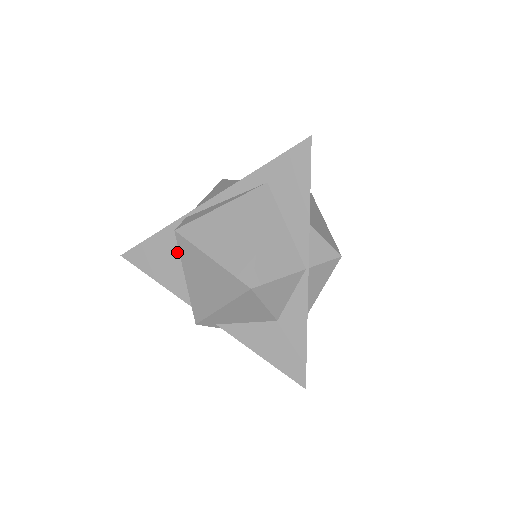
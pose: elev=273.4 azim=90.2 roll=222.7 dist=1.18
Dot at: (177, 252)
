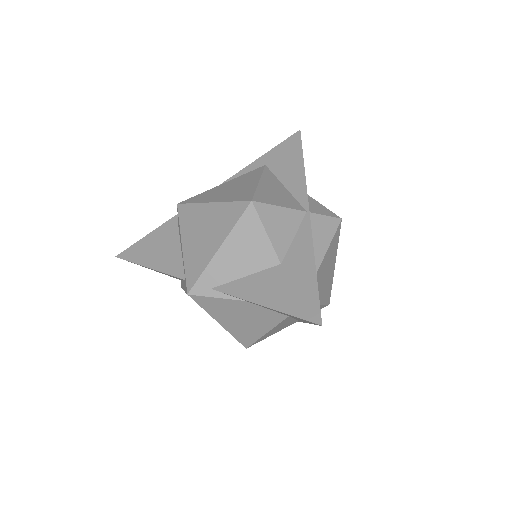
Dot at: (176, 236)
